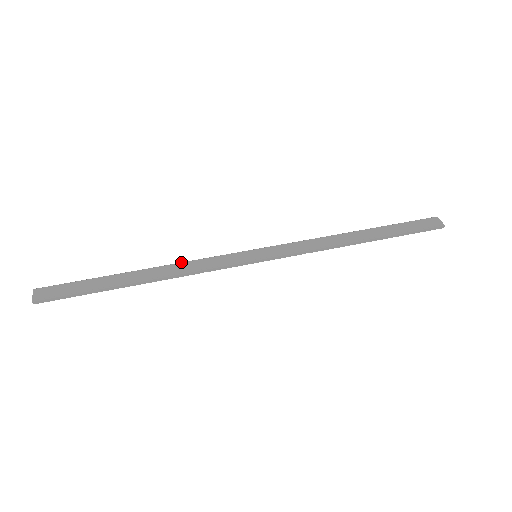
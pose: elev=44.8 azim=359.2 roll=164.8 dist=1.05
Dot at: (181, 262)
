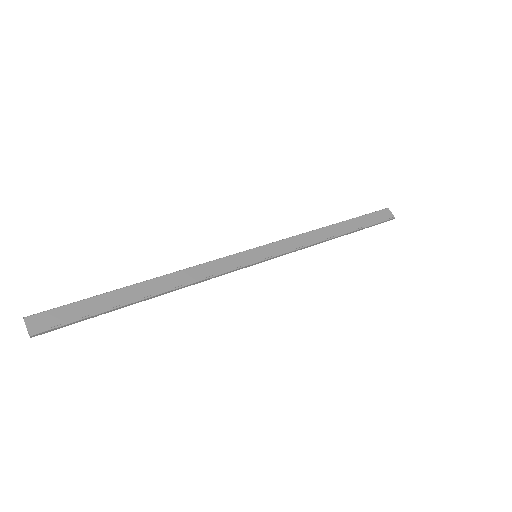
Dot at: (187, 268)
